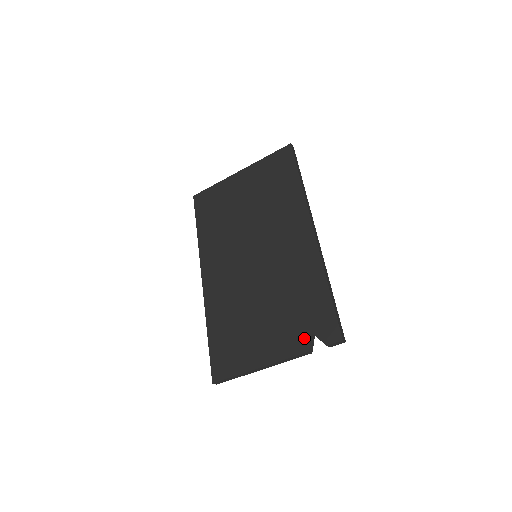
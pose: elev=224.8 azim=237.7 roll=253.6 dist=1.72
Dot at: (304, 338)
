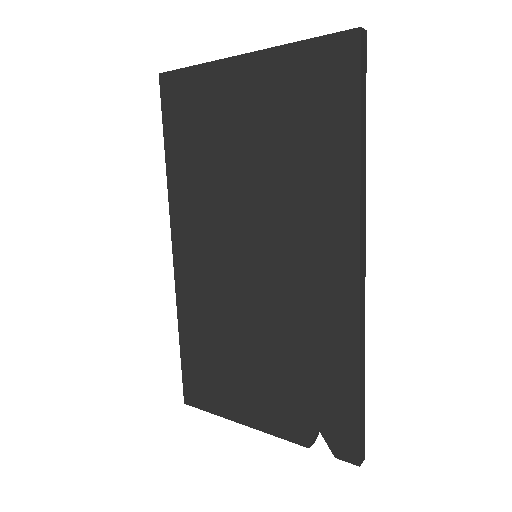
Dot at: (306, 429)
